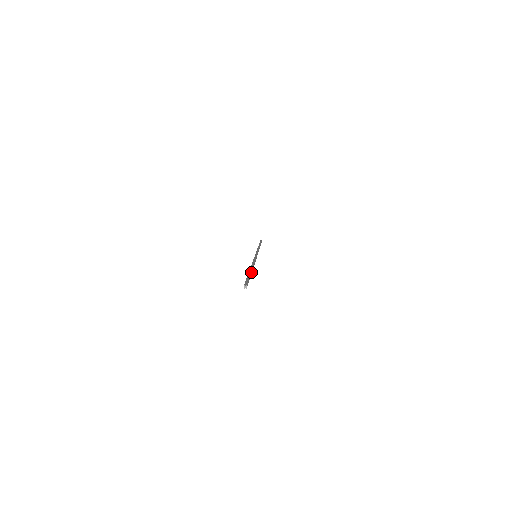
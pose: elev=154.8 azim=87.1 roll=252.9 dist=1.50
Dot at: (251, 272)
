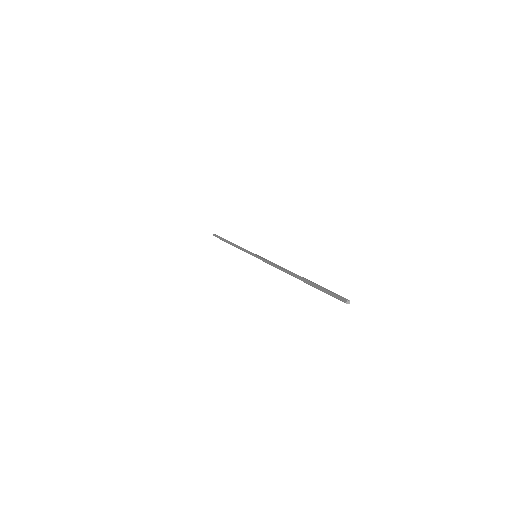
Dot at: (305, 279)
